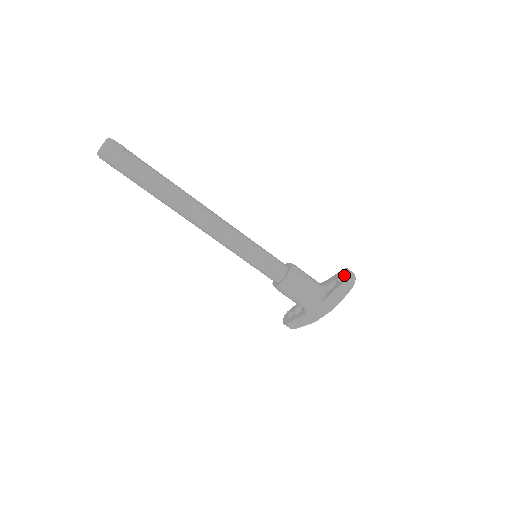
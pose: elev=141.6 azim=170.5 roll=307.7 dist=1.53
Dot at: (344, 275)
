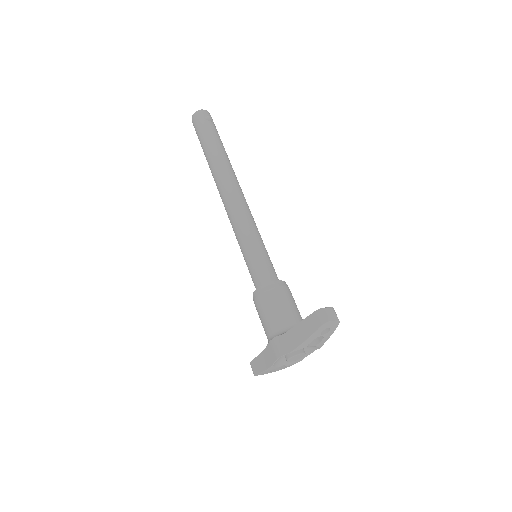
Dot at: occluded
